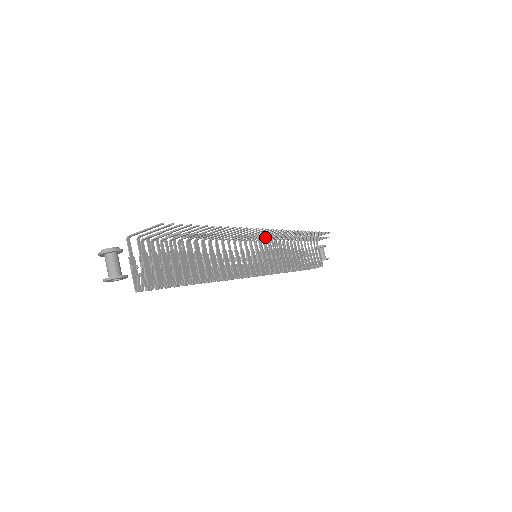
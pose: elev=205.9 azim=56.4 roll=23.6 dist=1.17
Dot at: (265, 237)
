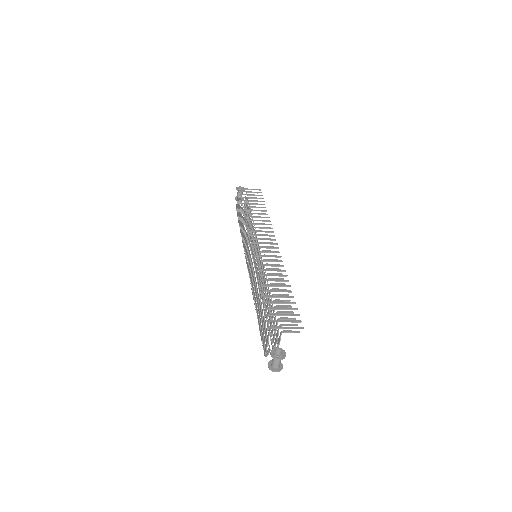
Dot at: occluded
